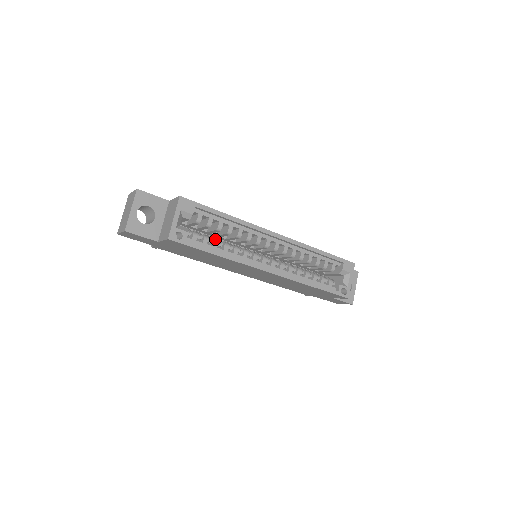
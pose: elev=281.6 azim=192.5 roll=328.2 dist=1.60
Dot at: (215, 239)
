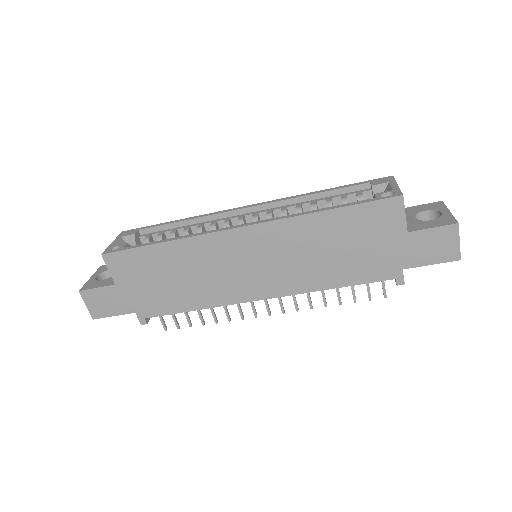
Dot at: occluded
